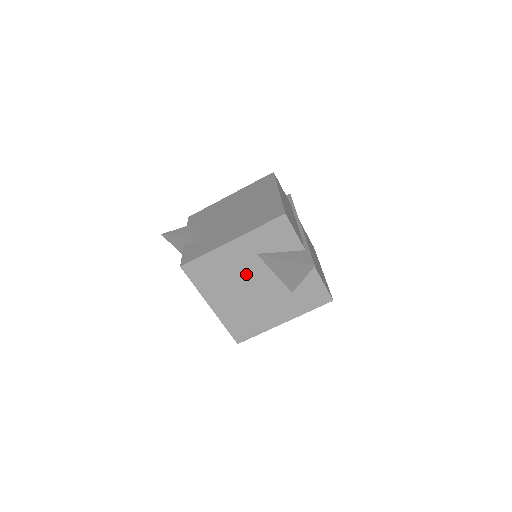
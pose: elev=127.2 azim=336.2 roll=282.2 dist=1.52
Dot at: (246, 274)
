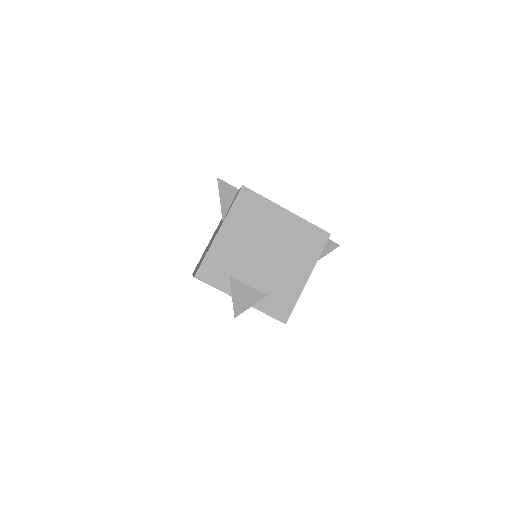
Dot at: occluded
